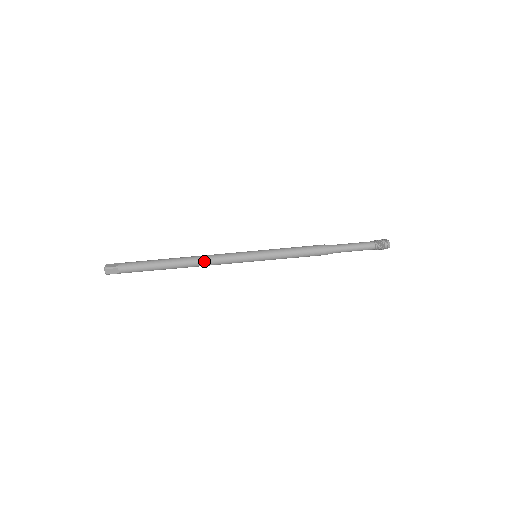
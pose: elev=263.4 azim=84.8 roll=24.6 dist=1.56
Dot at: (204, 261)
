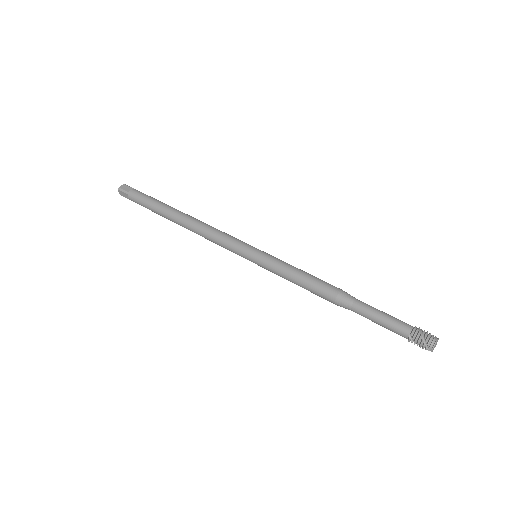
Dot at: (205, 224)
